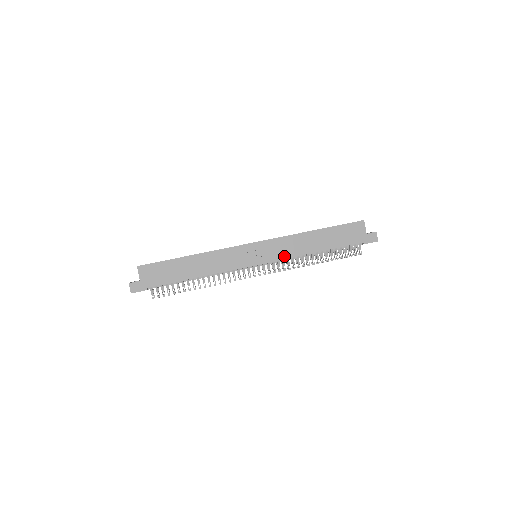
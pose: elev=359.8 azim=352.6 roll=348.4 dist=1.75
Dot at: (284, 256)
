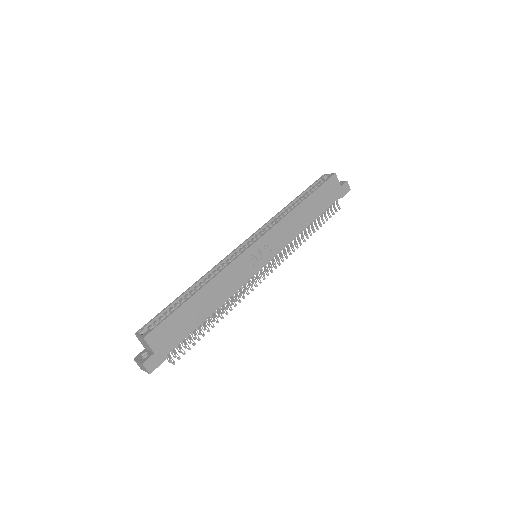
Dot at: (285, 244)
